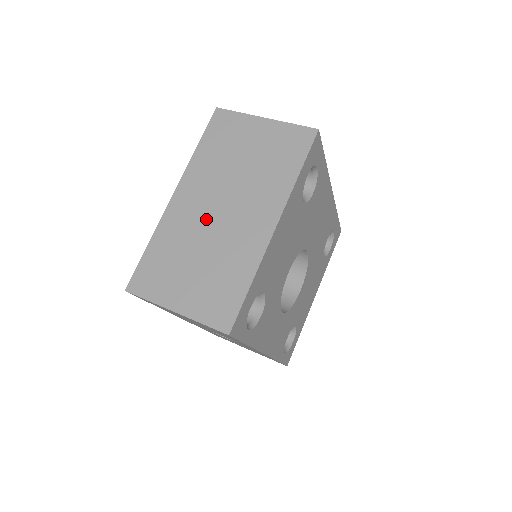
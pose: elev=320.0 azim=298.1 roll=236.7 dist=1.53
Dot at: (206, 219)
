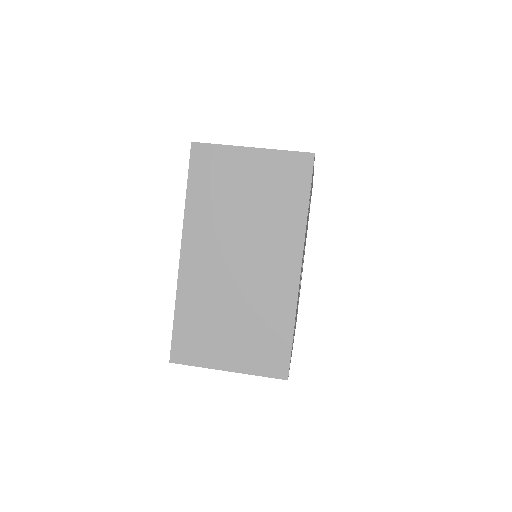
Dot at: (226, 274)
